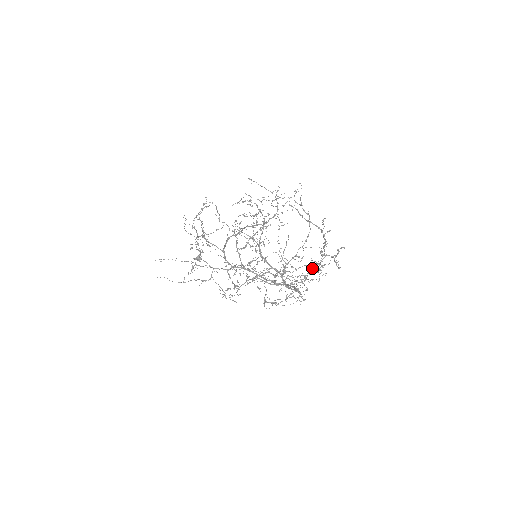
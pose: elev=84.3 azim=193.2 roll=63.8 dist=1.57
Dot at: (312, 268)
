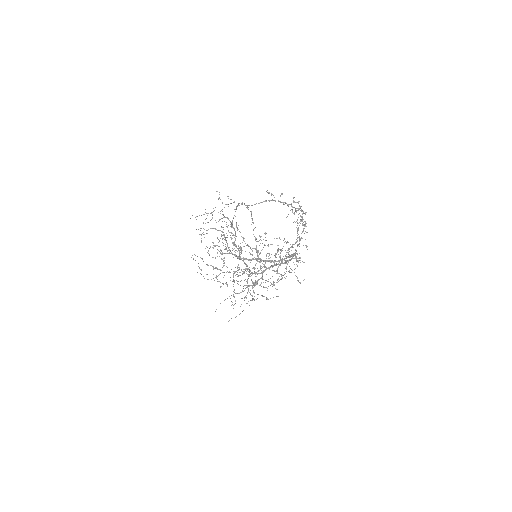
Dot at: (297, 229)
